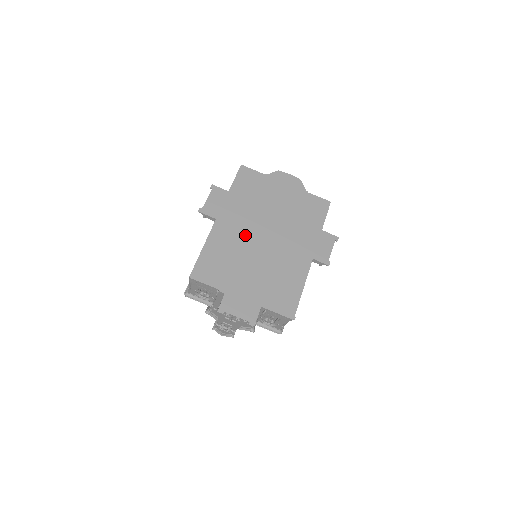
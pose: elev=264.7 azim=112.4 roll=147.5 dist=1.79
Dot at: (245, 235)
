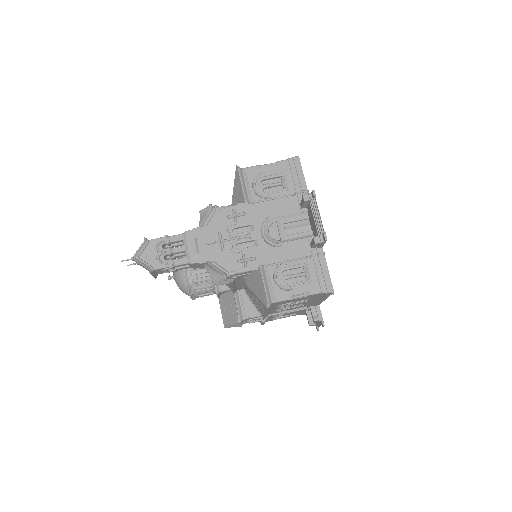
Dot at: occluded
